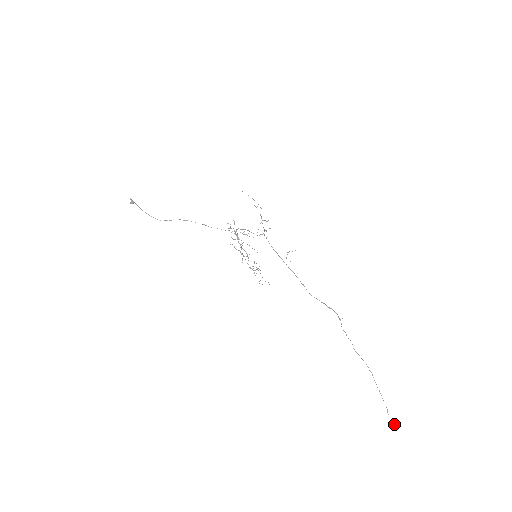
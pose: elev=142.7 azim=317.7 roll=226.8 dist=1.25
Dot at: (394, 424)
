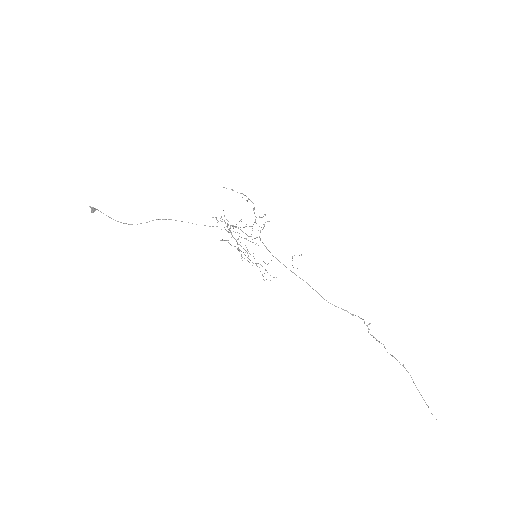
Dot at: occluded
